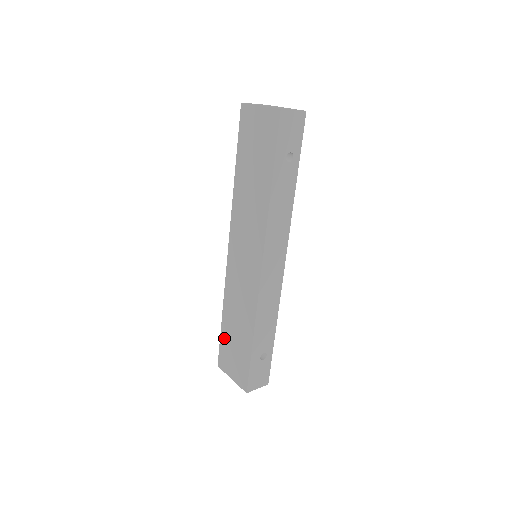
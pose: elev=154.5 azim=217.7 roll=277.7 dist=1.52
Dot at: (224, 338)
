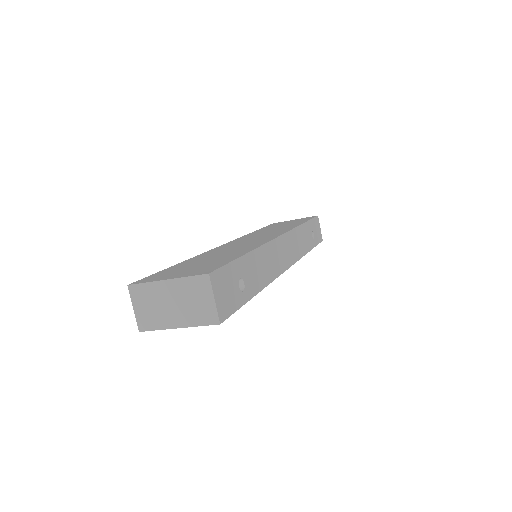
Dot at: (173, 268)
